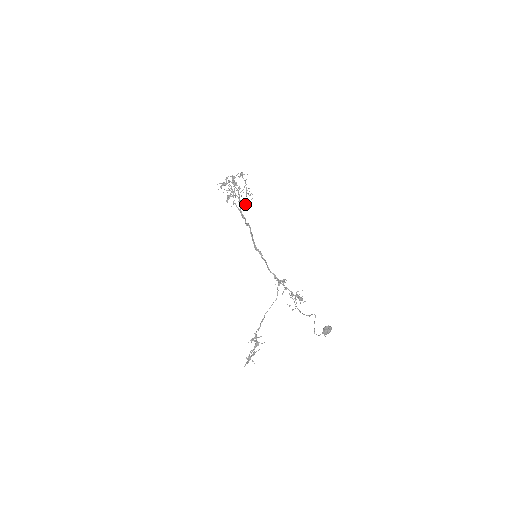
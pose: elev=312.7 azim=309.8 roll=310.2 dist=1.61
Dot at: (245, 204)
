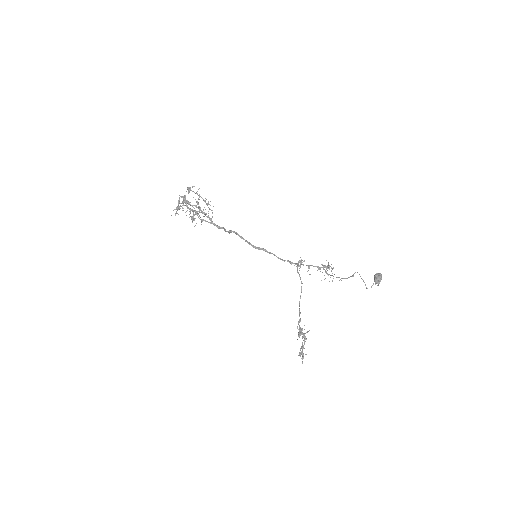
Dot at: occluded
